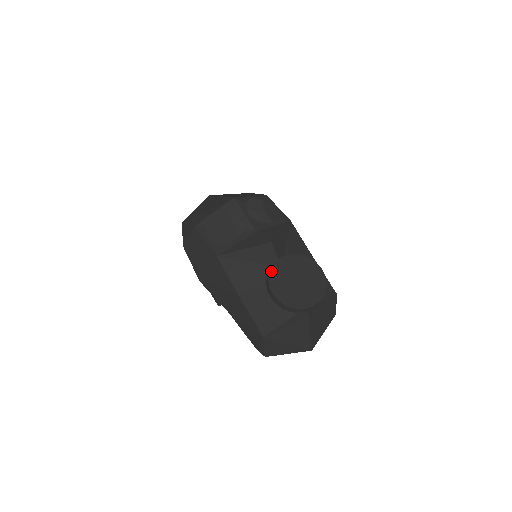
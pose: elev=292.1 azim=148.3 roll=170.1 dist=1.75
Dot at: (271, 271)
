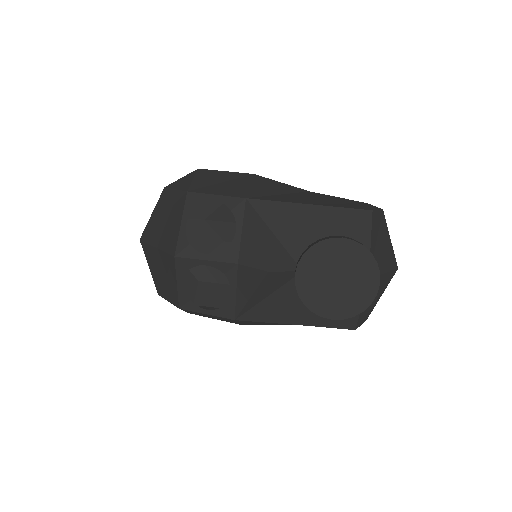
Dot at: (304, 300)
